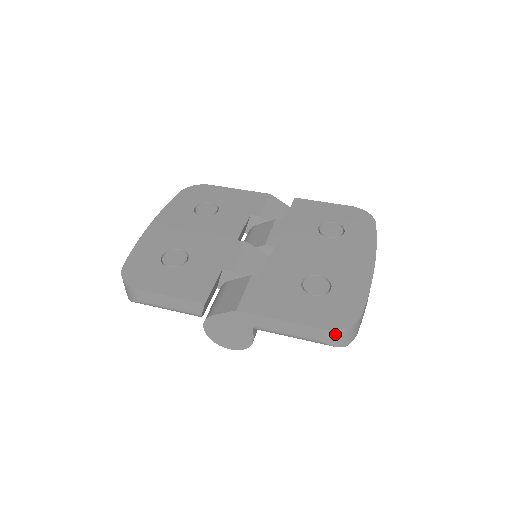
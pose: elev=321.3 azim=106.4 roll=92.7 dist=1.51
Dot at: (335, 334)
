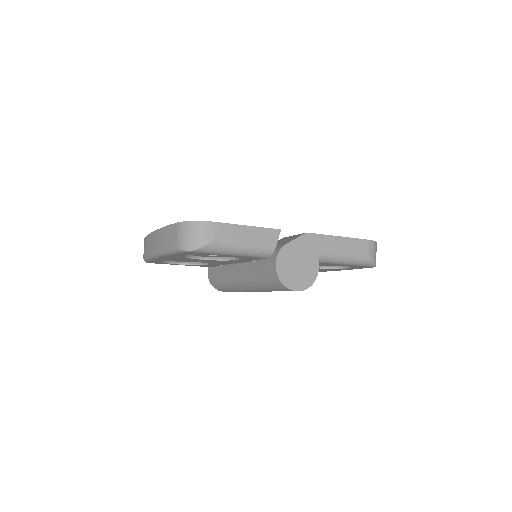
Dot at: (373, 246)
